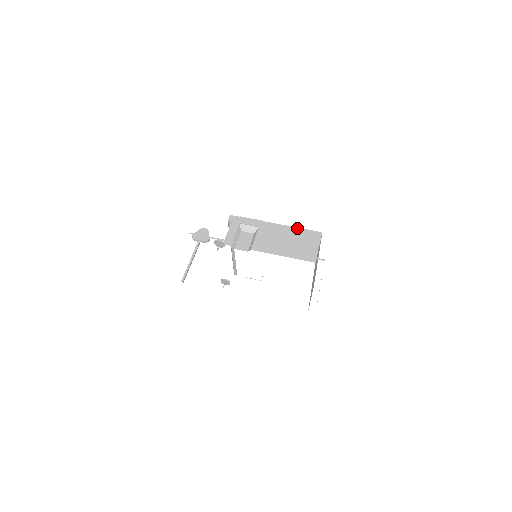
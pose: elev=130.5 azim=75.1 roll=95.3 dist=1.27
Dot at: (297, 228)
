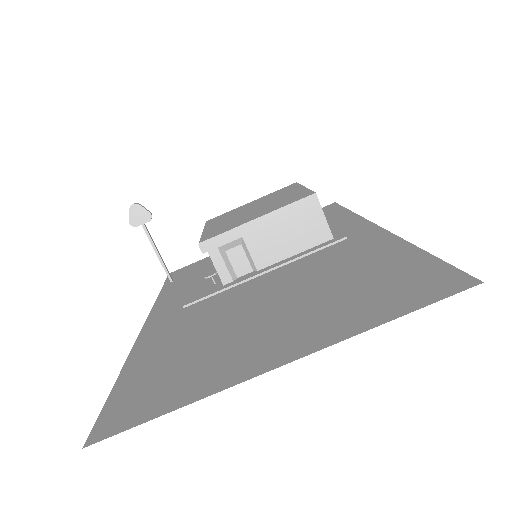
Dot at: (285, 208)
